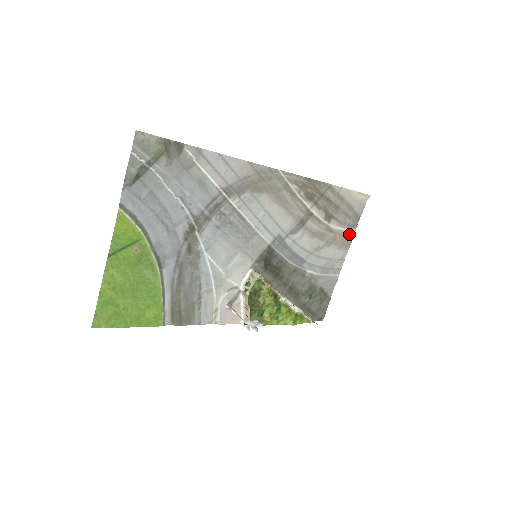
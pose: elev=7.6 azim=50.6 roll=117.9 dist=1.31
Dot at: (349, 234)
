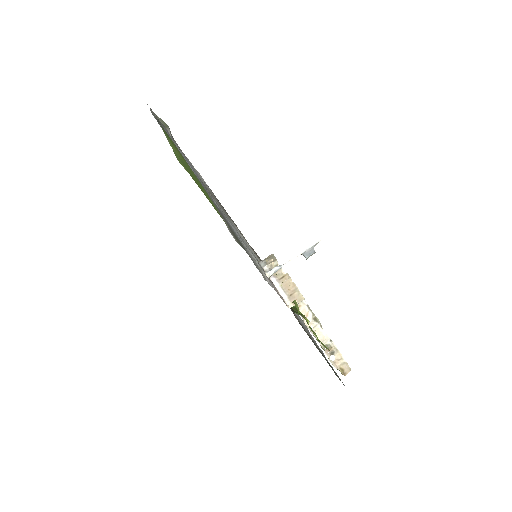
Dot at: occluded
